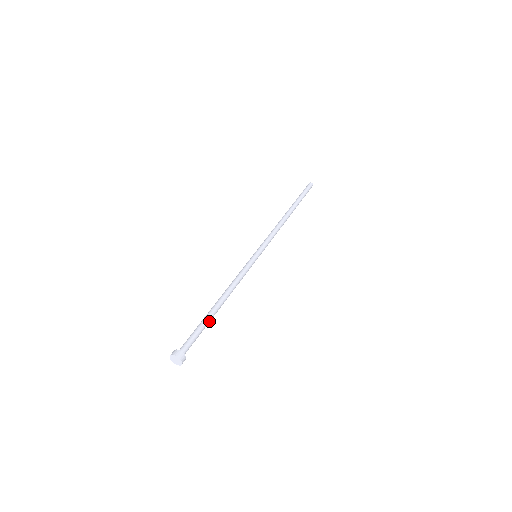
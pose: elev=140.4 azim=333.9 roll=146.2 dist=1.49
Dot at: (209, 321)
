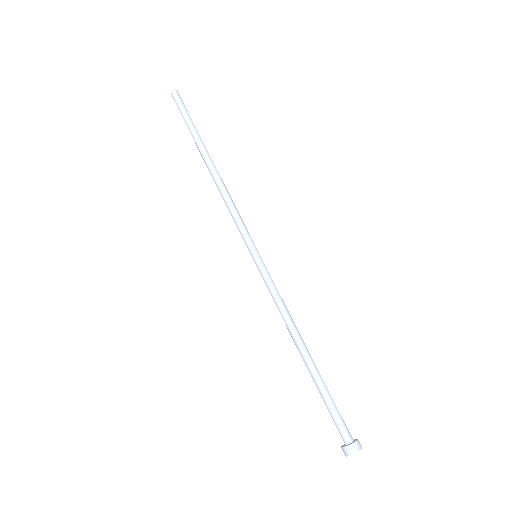
Dot at: (322, 381)
